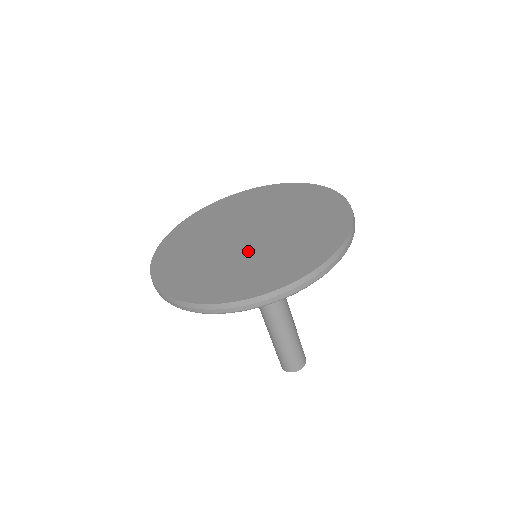
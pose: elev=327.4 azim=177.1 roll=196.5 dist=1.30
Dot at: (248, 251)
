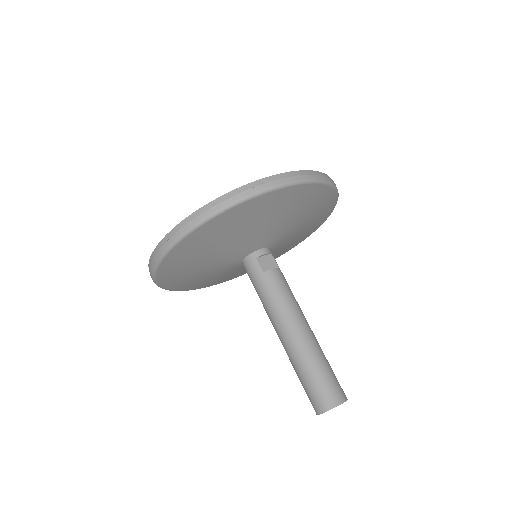
Dot at: occluded
